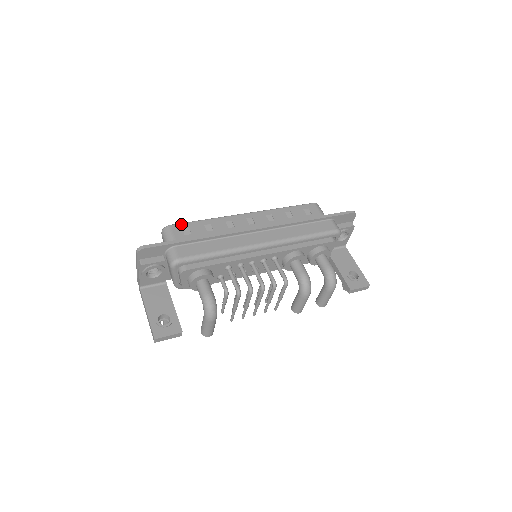
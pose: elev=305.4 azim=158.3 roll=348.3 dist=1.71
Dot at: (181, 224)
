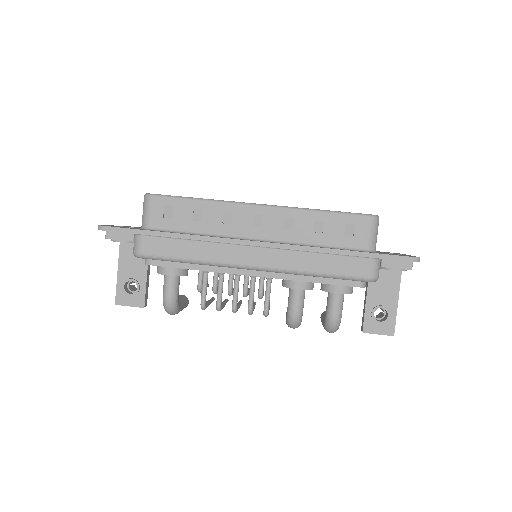
Dot at: (165, 198)
